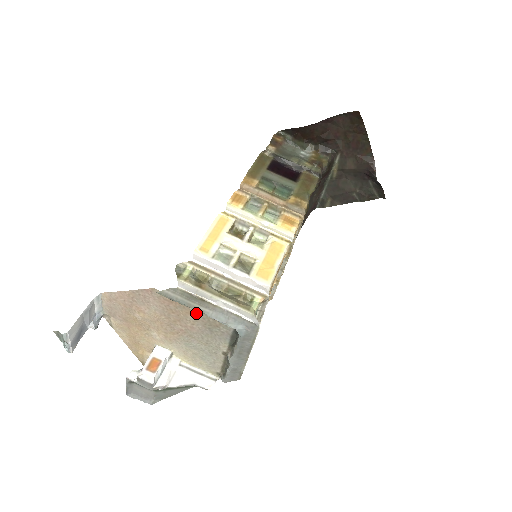
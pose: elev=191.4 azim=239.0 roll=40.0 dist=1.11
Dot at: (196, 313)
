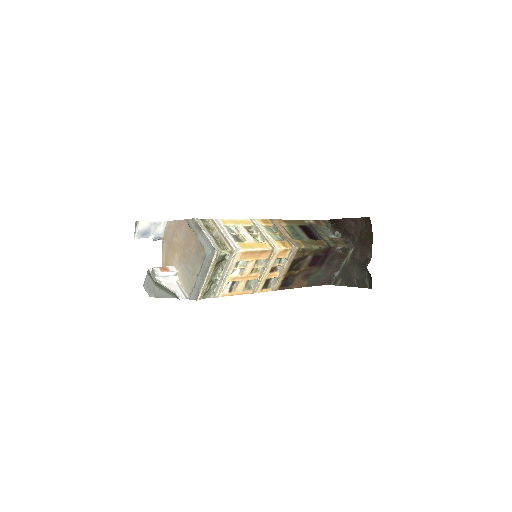
Dot at: (196, 240)
